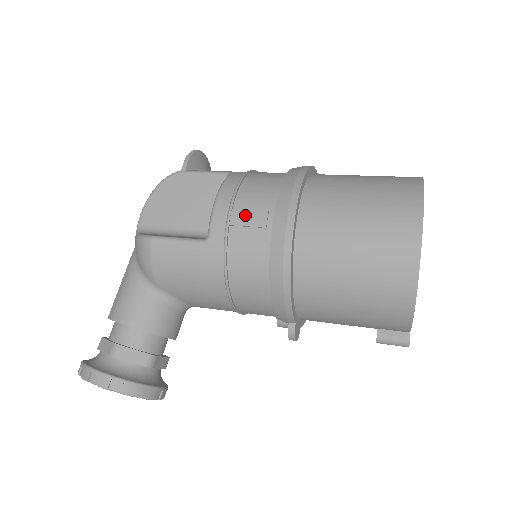
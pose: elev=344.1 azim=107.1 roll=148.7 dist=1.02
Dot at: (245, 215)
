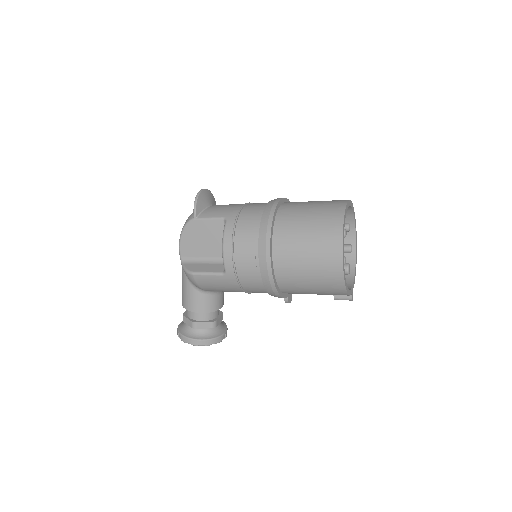
Dot at: (242, 260)
